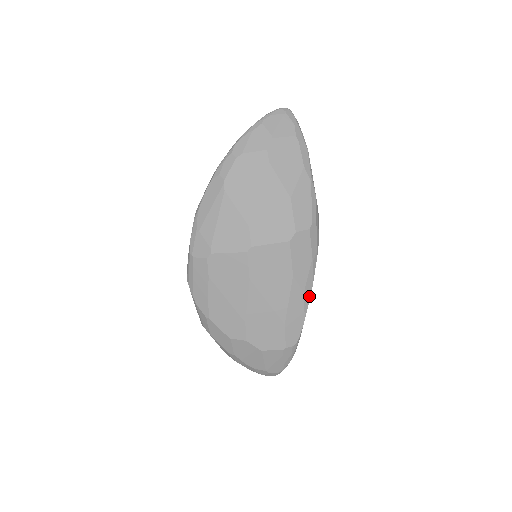
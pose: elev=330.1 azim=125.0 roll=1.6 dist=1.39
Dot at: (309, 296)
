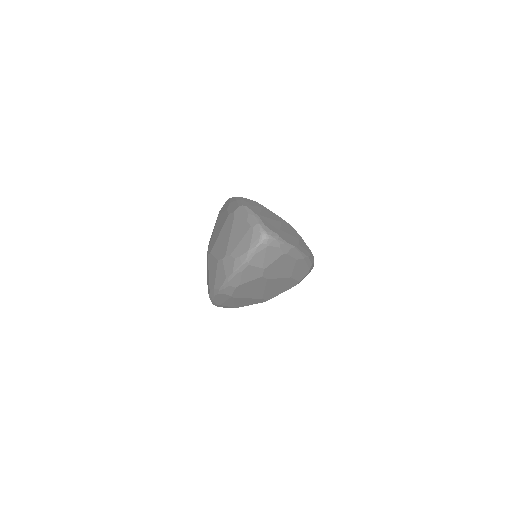
Dot at: occluded
